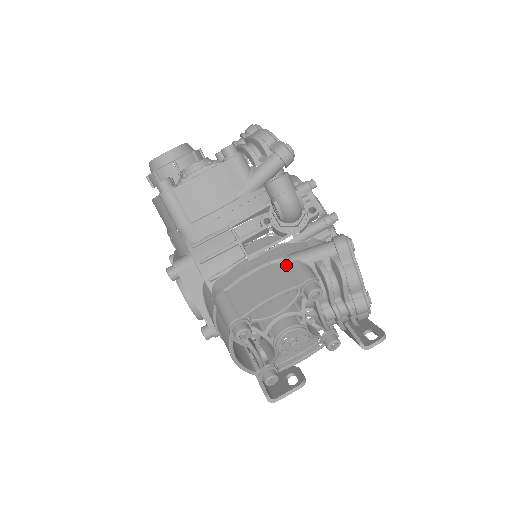
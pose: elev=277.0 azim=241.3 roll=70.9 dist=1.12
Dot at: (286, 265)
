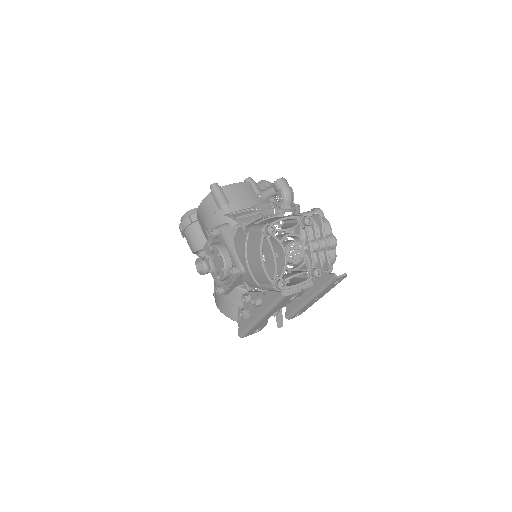
Dot at: occluded
